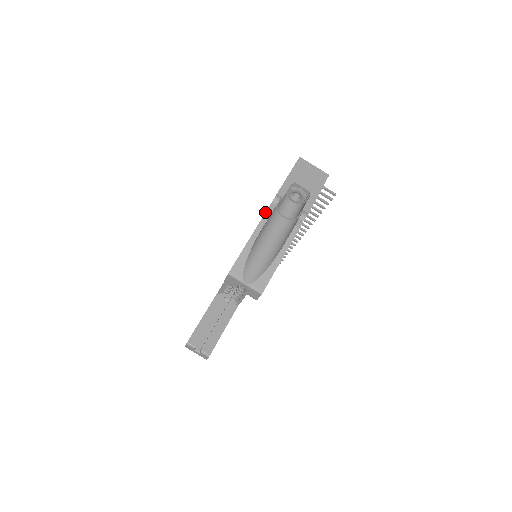
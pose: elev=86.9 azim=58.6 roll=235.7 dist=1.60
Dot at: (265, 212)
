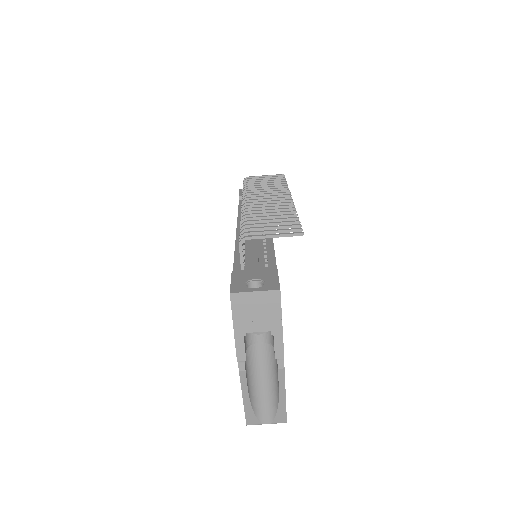
Dot at: (239, 375)
